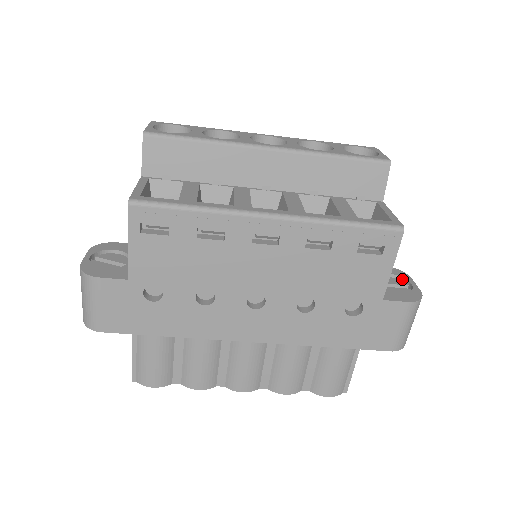
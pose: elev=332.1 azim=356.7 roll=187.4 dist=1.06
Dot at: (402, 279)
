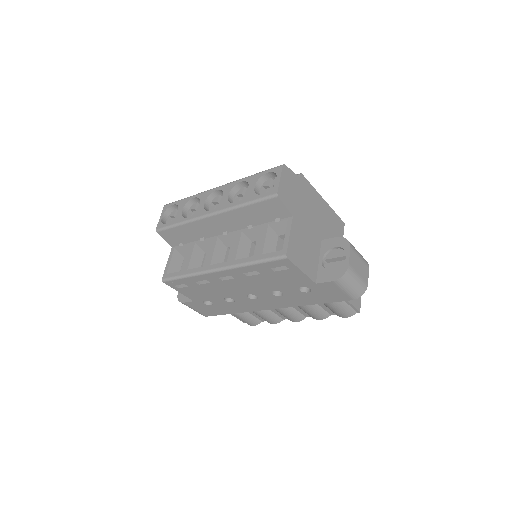
Dot at: (344, 250)
